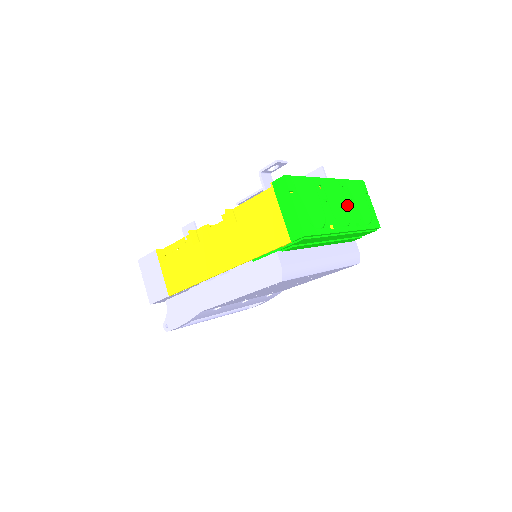
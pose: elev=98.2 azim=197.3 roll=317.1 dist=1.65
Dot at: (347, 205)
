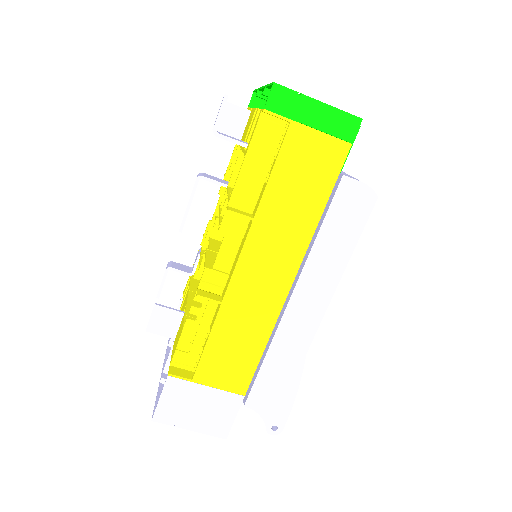
Dot at: occluded
